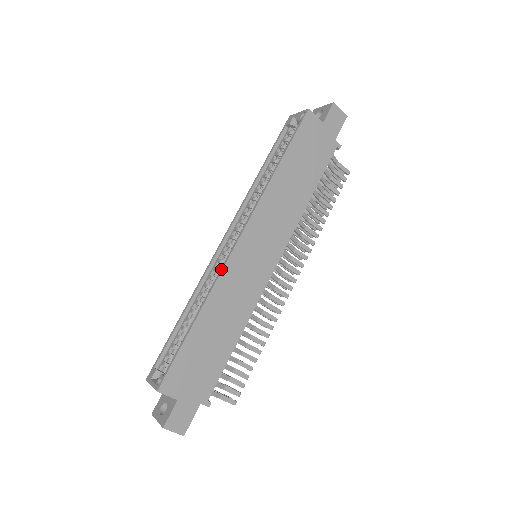
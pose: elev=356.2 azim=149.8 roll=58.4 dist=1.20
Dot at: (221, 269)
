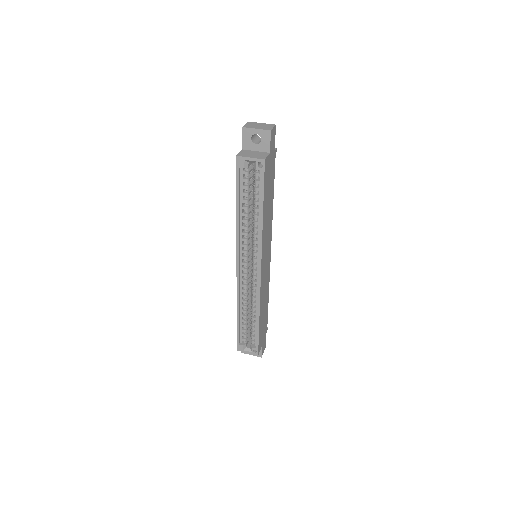
Dot at: (259, 291)
